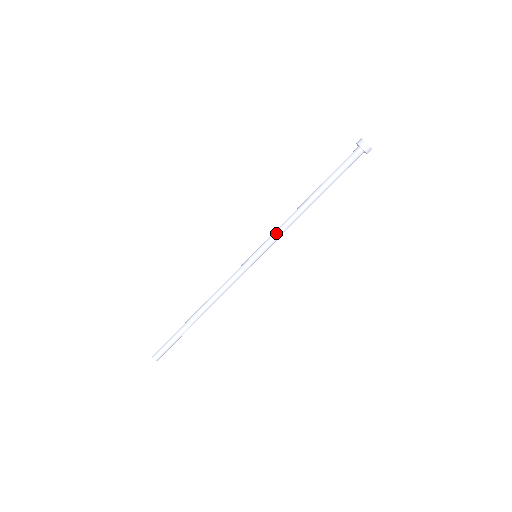
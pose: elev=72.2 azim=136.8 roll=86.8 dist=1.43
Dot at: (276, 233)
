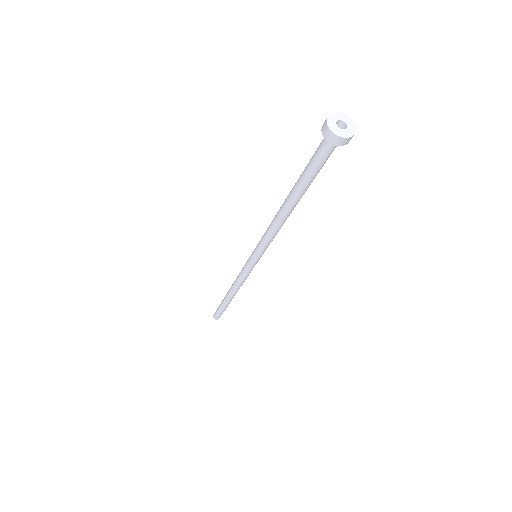
Dot at: (263, 240)
